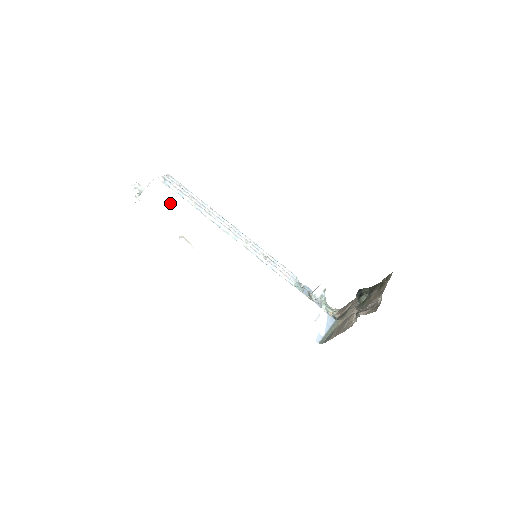
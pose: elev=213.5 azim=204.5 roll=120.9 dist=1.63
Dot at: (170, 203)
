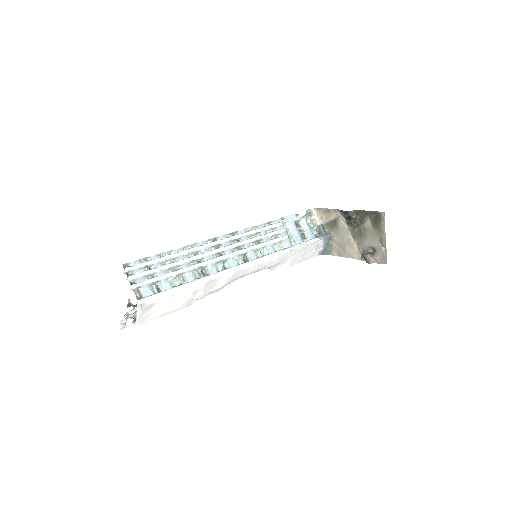
Dot at: (170, 303)
